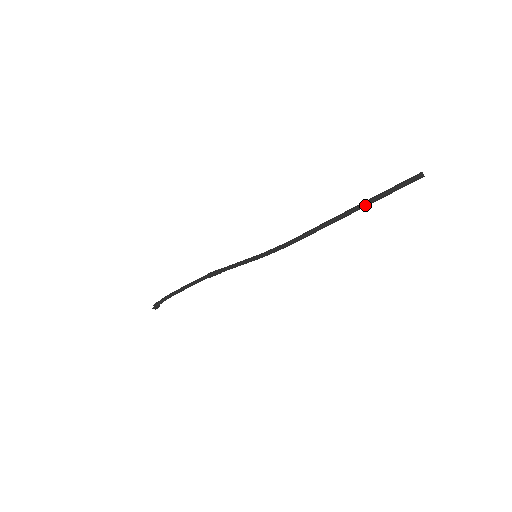
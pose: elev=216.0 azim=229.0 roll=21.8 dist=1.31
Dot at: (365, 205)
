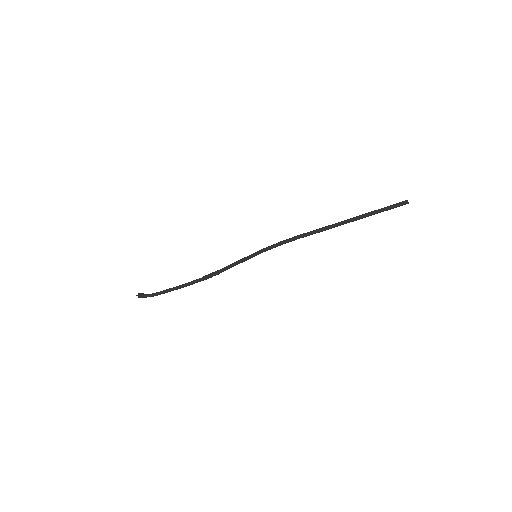
Dot at: (359, 216)
